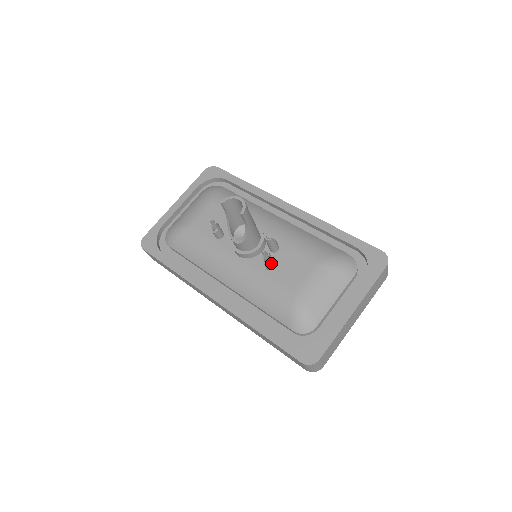
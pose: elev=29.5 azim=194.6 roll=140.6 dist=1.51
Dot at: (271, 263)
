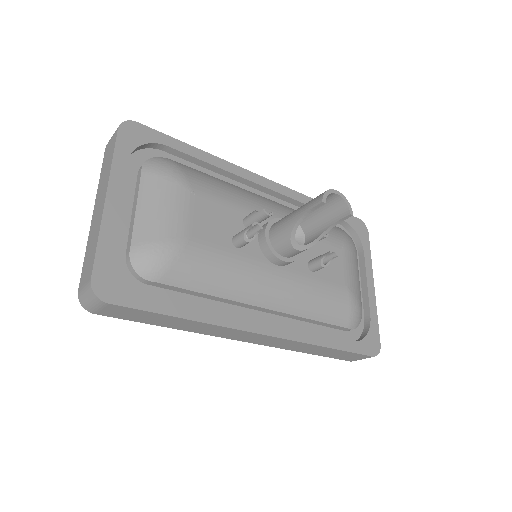
Dot at: (326, 263)
